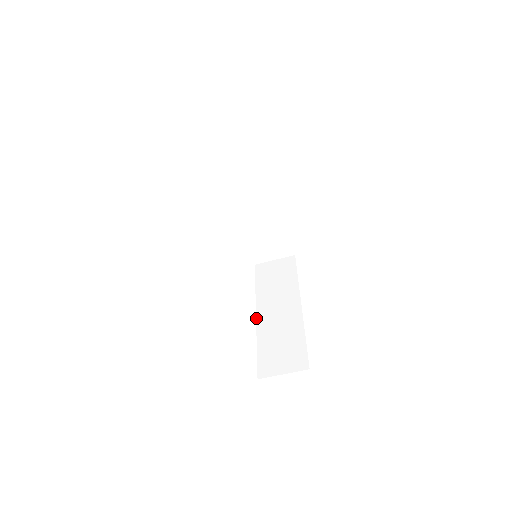
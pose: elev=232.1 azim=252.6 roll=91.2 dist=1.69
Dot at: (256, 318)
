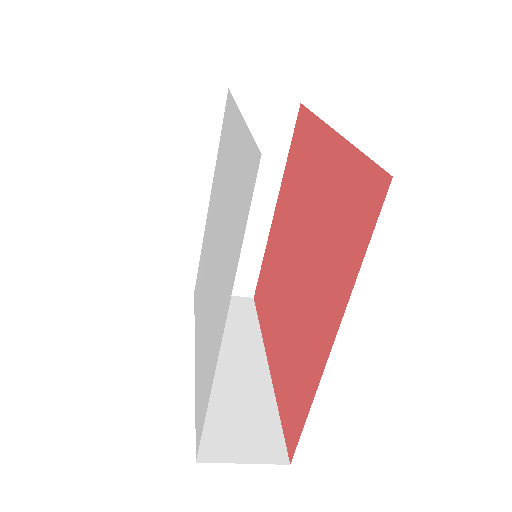
Dot at: (195, 361)
